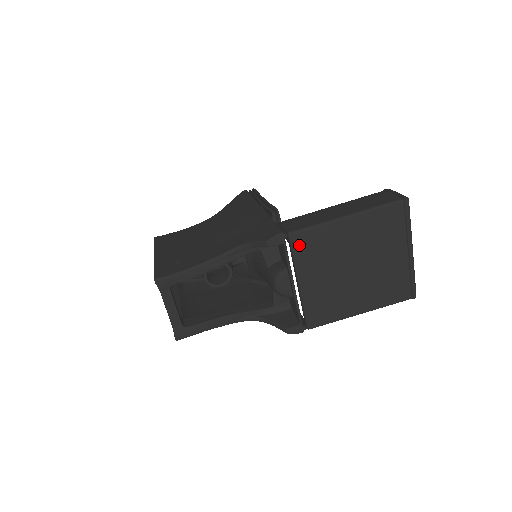
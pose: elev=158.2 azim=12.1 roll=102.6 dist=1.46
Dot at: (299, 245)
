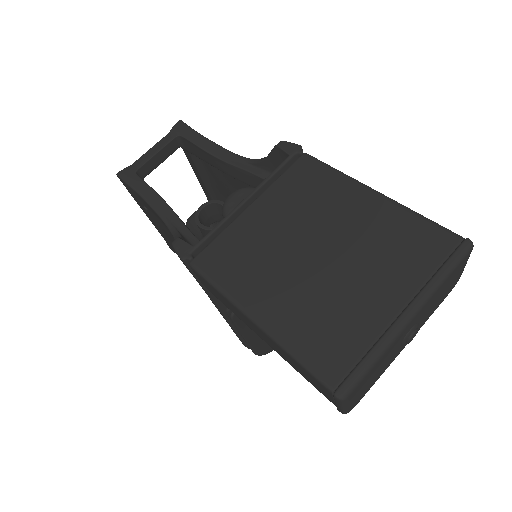
Dot at: (300, 170)
